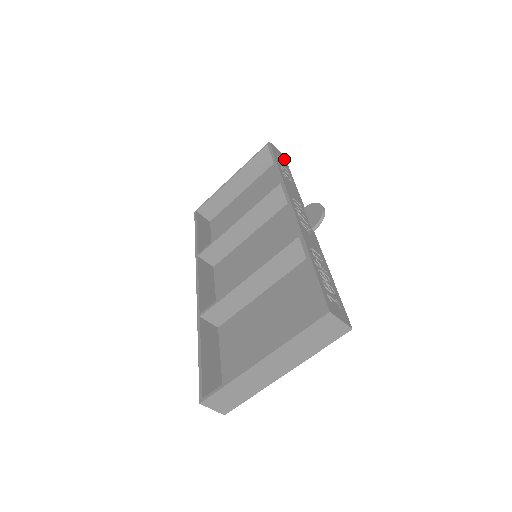
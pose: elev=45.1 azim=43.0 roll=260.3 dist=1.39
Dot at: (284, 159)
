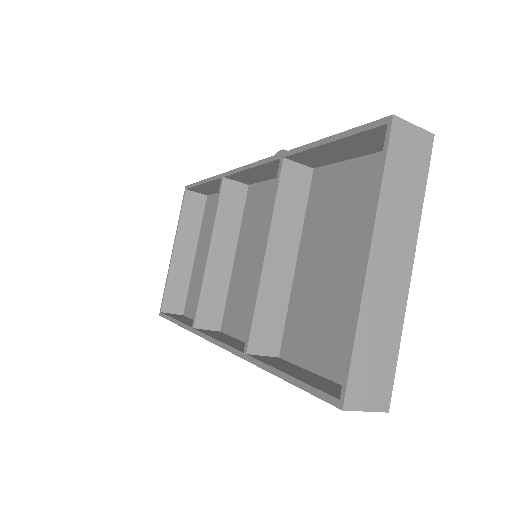
Dot at: occluded
